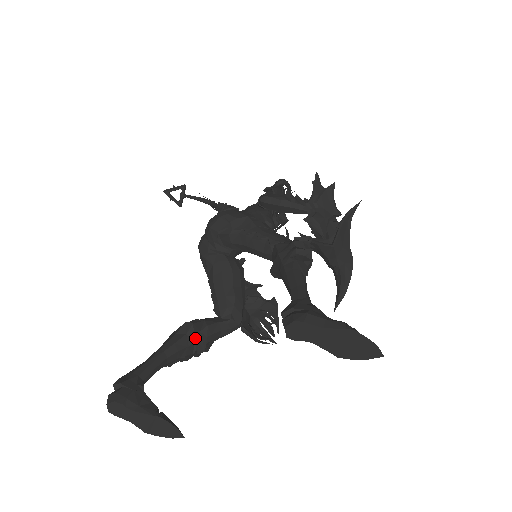
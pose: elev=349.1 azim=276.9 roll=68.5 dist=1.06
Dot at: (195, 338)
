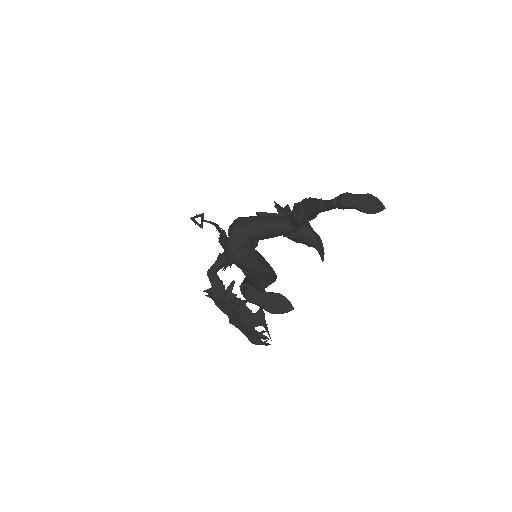
Dot at: (261, 277)
